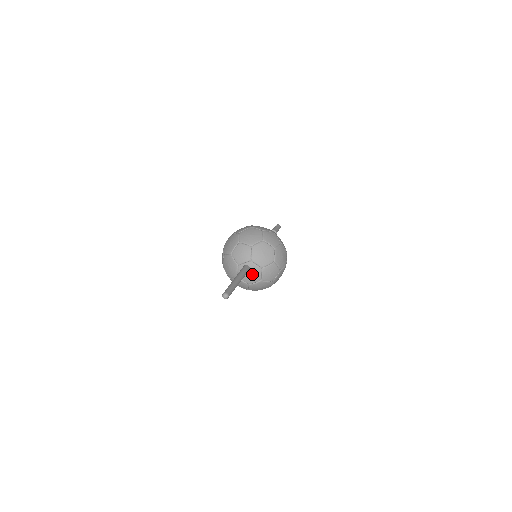
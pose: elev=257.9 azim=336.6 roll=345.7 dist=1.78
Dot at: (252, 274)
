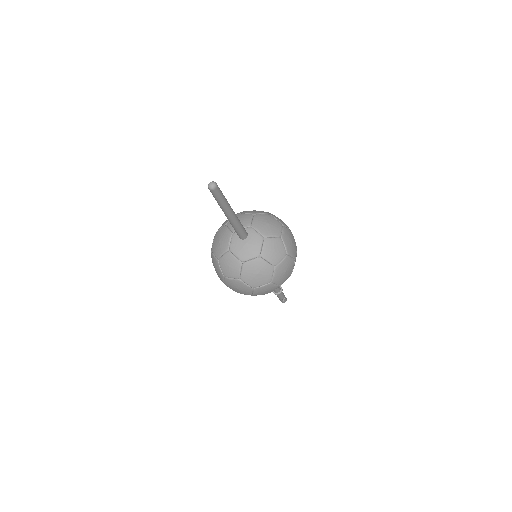
Dot at: (249, 244)
